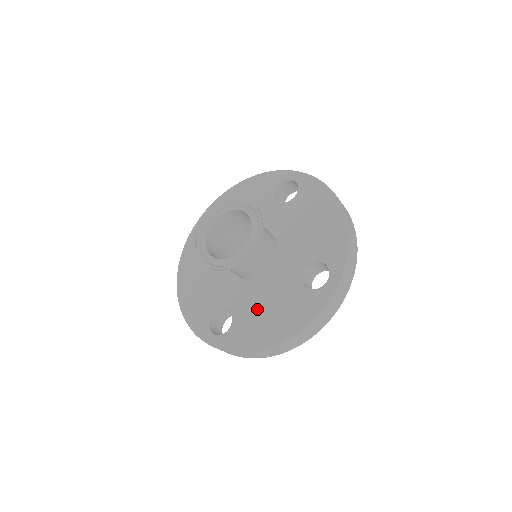
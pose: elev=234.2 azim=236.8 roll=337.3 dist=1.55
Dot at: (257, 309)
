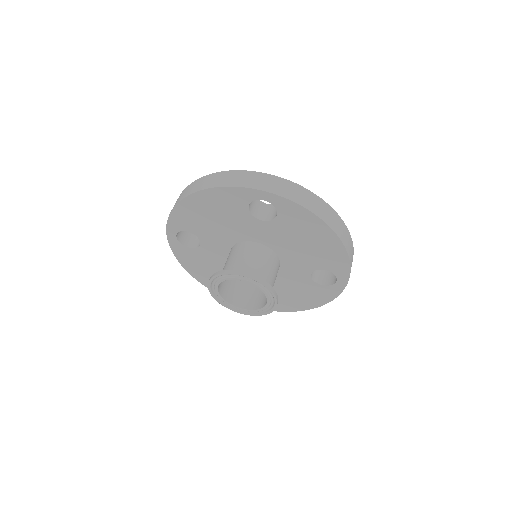
Dot at: (279, 292)
